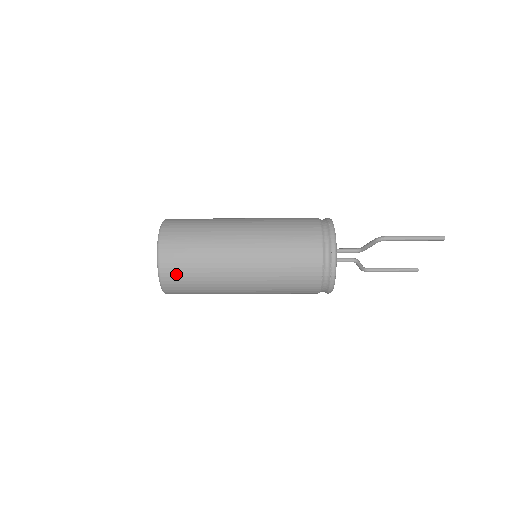
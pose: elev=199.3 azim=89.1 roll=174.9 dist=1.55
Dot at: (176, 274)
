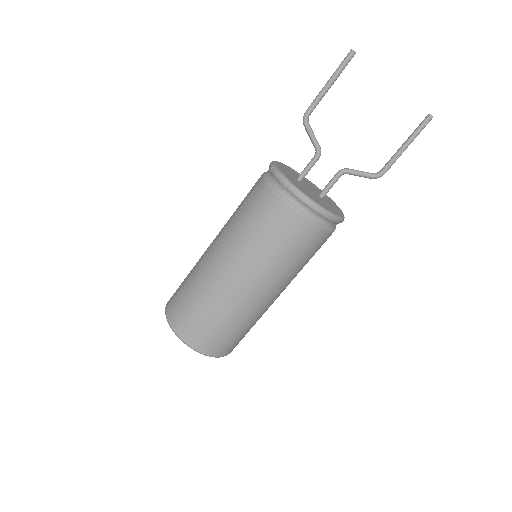
Dot at: (180, 315)
